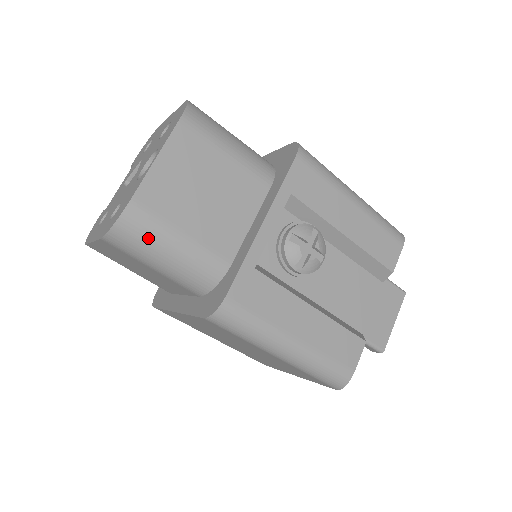
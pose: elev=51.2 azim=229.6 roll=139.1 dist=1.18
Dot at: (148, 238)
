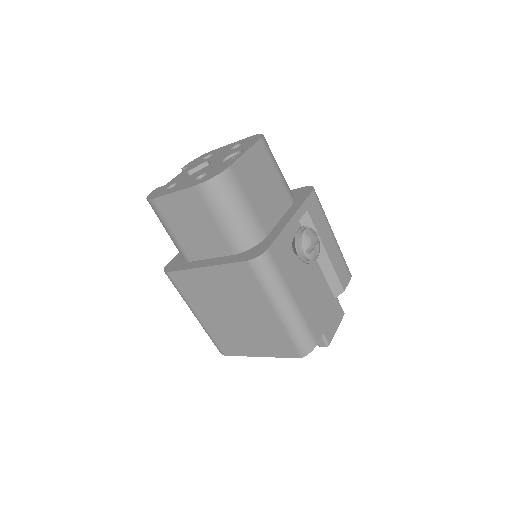
Dot at: (230, 195)
